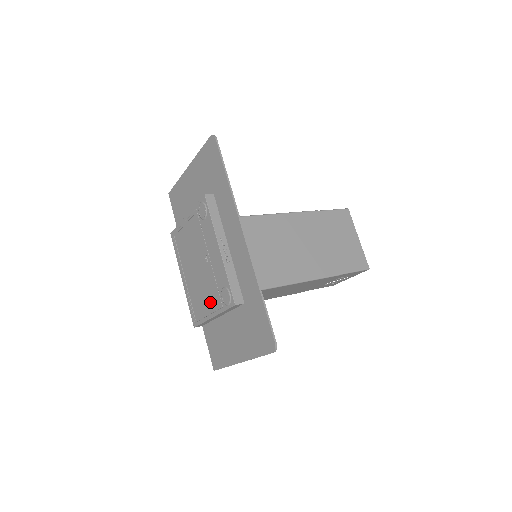
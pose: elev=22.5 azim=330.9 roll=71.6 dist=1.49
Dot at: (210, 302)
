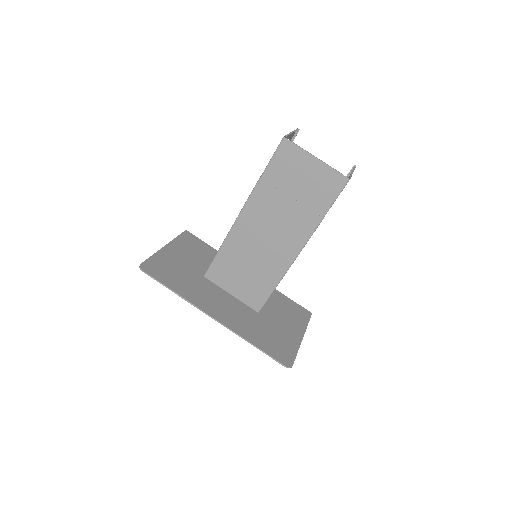
Dot at: occluded
